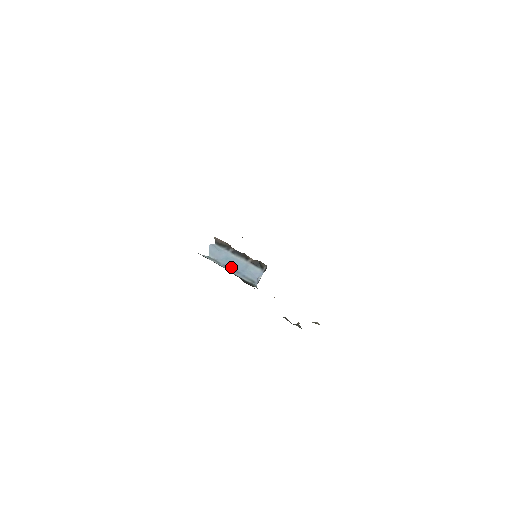
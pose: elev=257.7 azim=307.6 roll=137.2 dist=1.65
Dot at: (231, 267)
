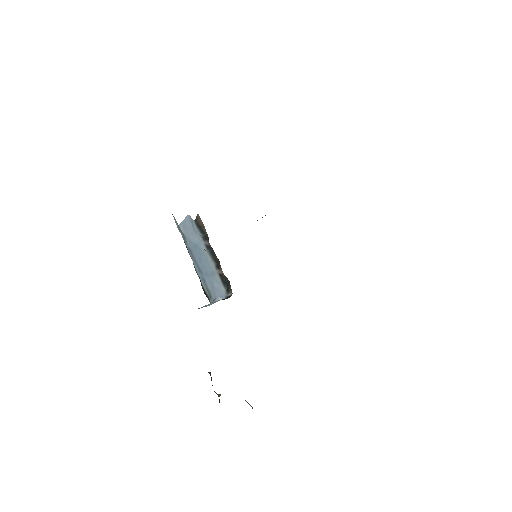
Dot at: (196, 258)
